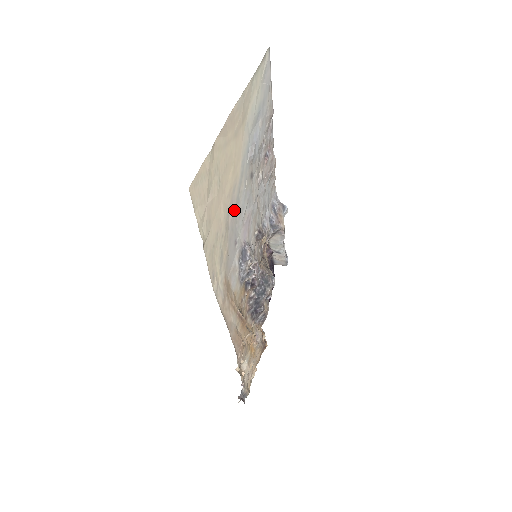
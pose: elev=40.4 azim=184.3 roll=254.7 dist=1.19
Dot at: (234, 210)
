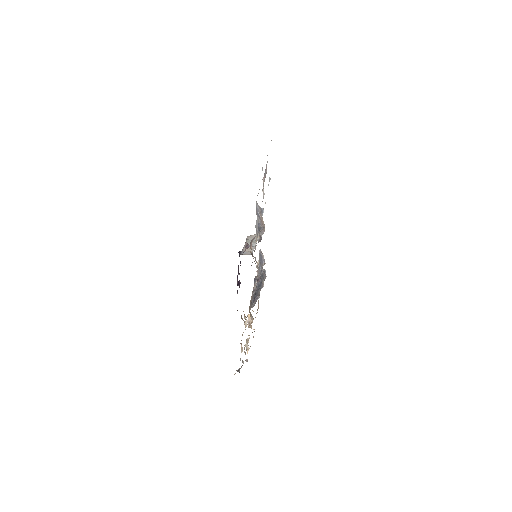
Dot at: occluded
